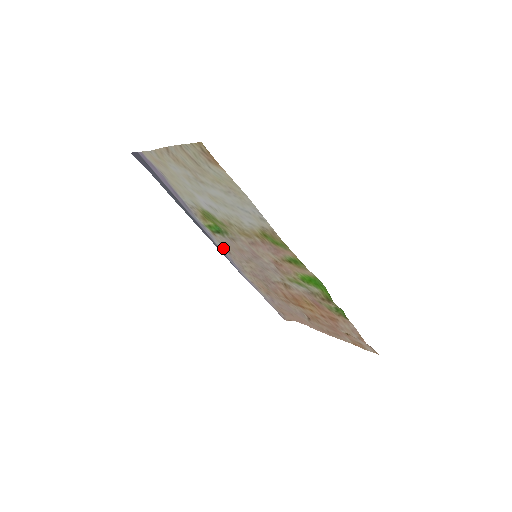
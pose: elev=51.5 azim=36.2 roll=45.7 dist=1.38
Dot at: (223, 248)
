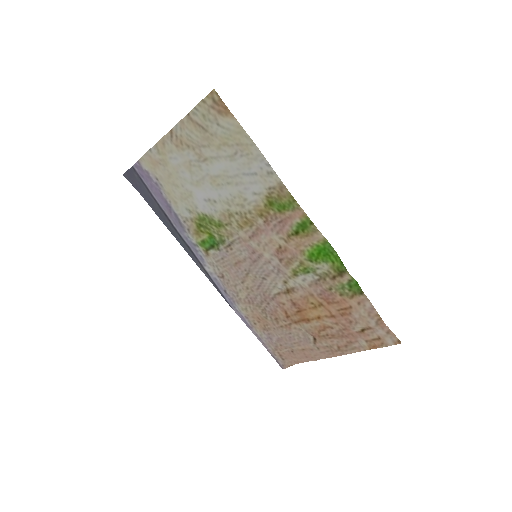
Dot at: (215, 274)
